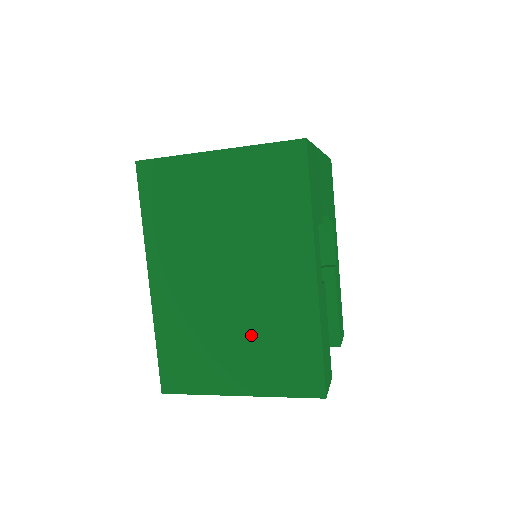
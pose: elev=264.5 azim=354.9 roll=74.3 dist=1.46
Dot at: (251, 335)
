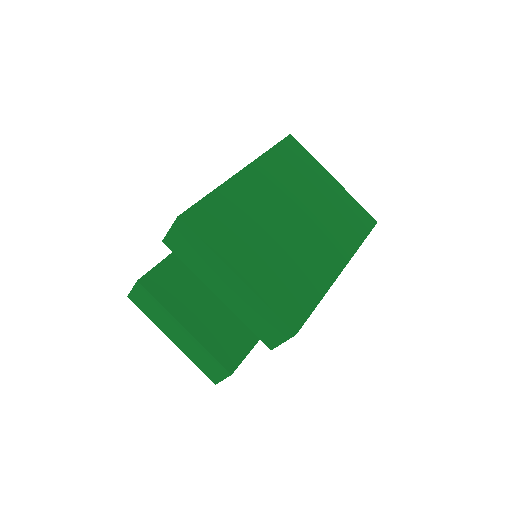
Dot at: (279, 256)
